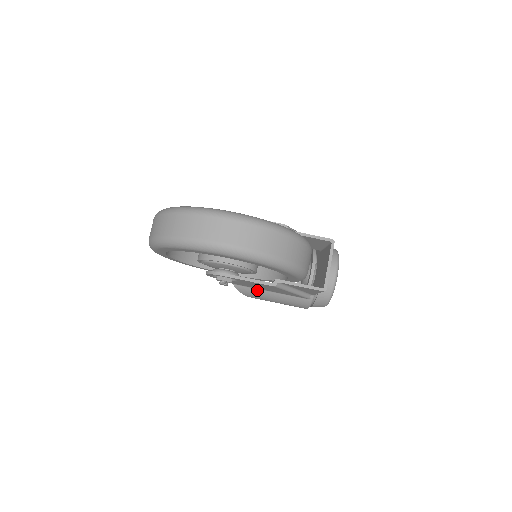
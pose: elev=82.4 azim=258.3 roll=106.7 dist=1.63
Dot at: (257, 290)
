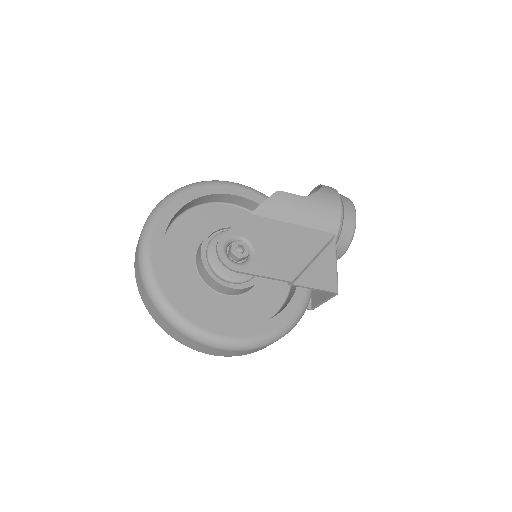
Dot at: occluded
